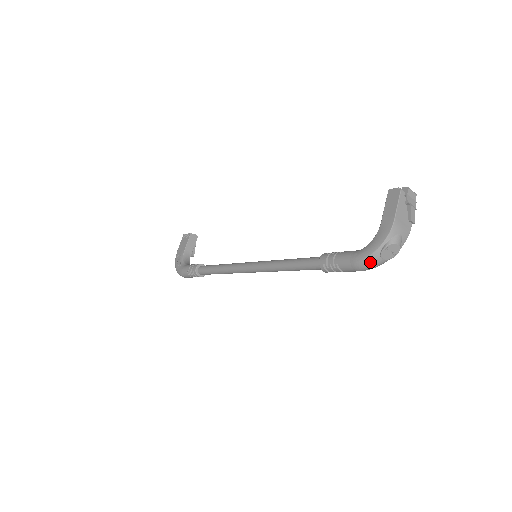
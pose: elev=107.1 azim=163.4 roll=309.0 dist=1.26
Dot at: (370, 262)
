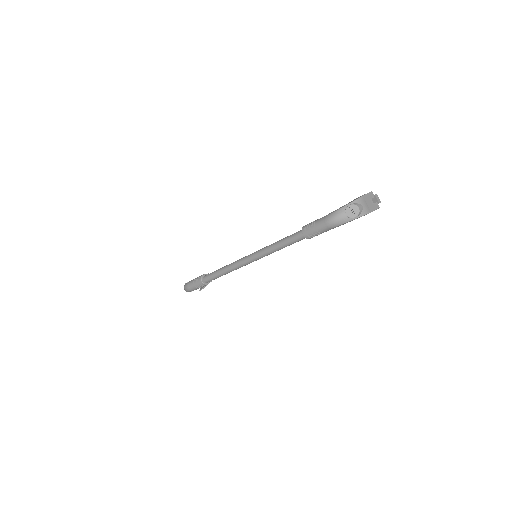
Dot at: (337, 214)
